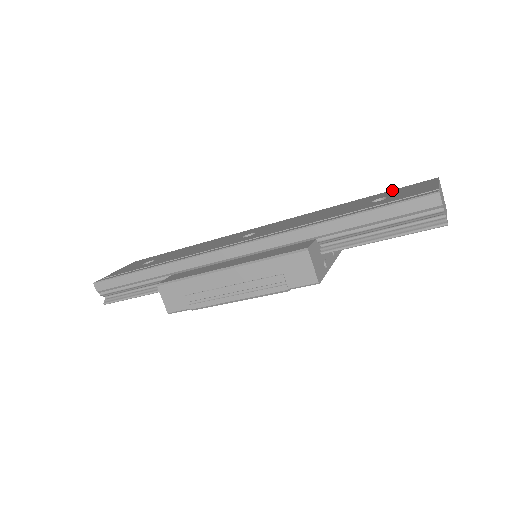
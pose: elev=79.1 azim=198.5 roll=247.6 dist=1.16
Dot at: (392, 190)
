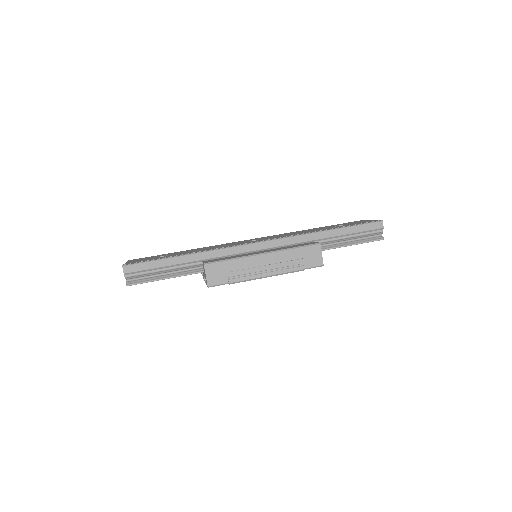
Dot at: occluded
